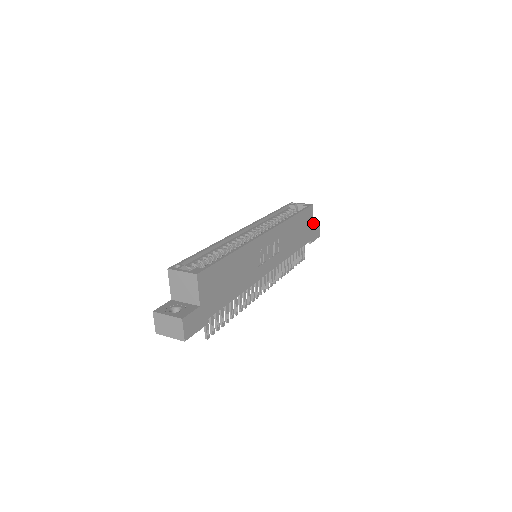
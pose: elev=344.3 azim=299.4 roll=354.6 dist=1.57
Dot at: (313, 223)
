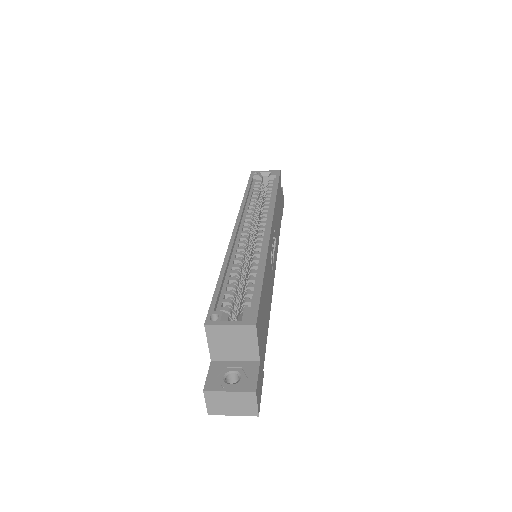
Dot at: occluded
